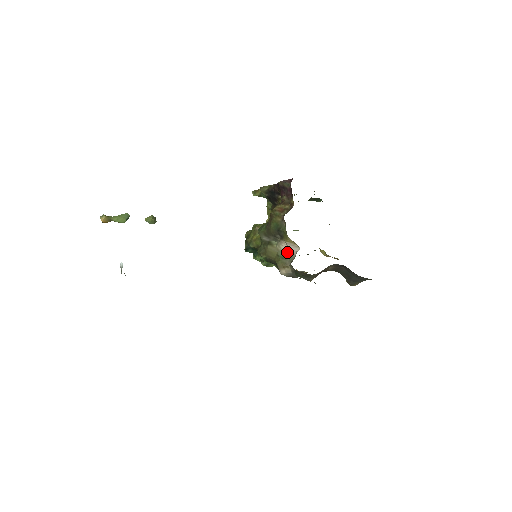
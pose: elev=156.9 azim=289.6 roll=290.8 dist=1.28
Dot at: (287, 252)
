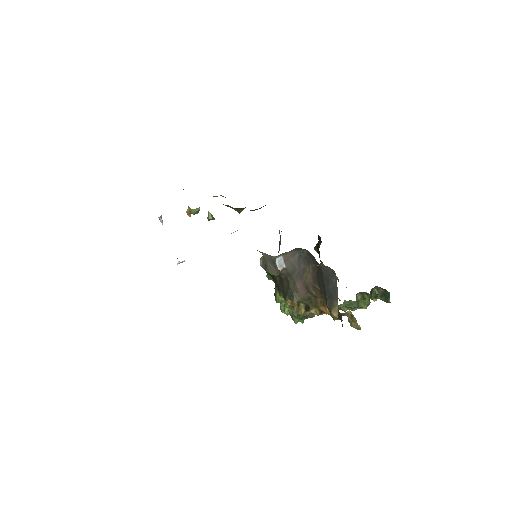
Dot at: occluded
